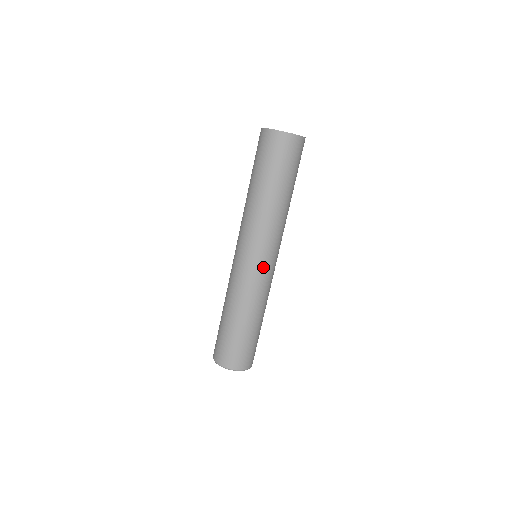
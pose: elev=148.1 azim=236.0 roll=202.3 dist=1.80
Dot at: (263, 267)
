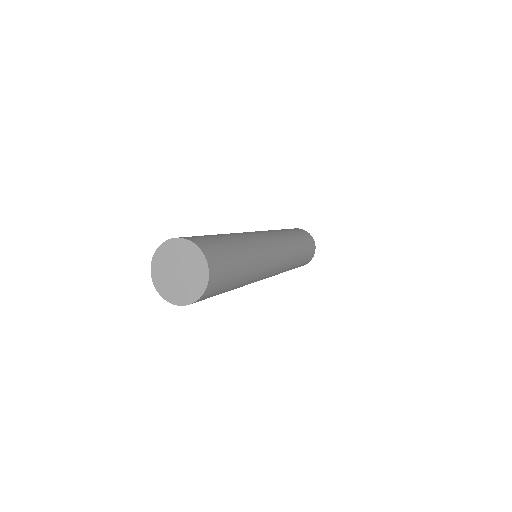
Dot at: occluded
